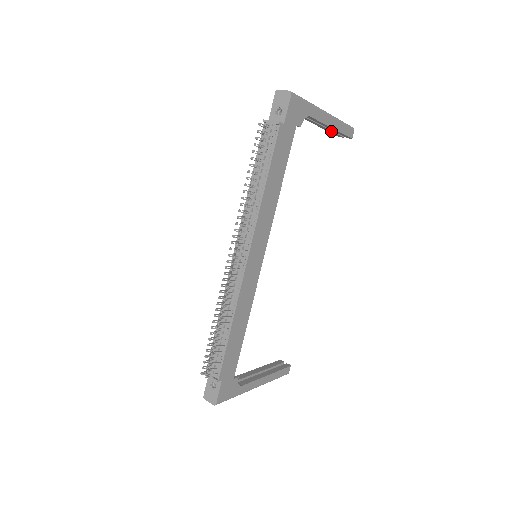
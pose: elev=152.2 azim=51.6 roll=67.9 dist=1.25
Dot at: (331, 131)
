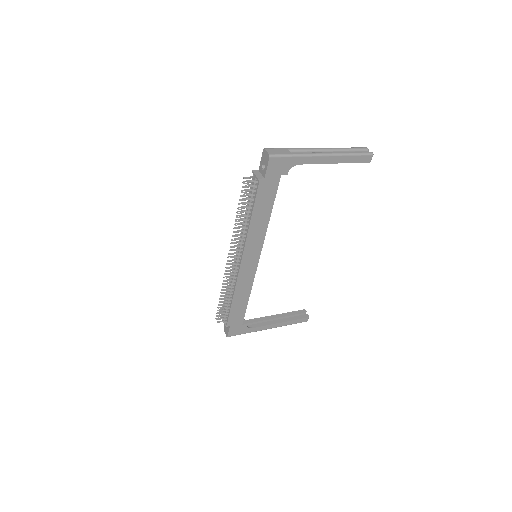
Dot at: occluded
